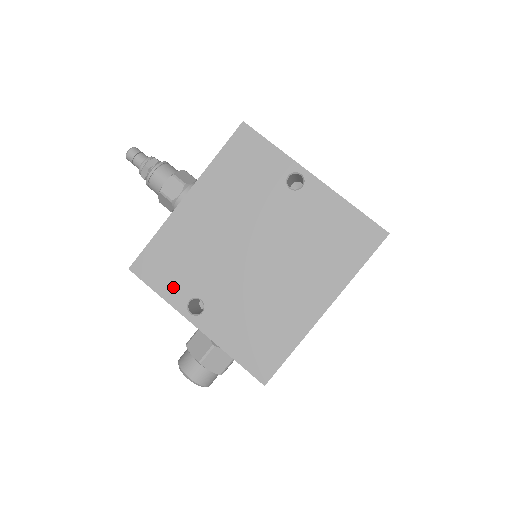
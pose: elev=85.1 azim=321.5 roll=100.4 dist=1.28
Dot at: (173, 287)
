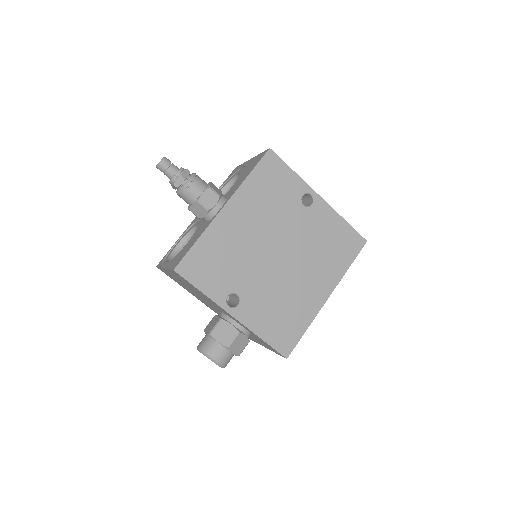
Dot at: (214, 285)
